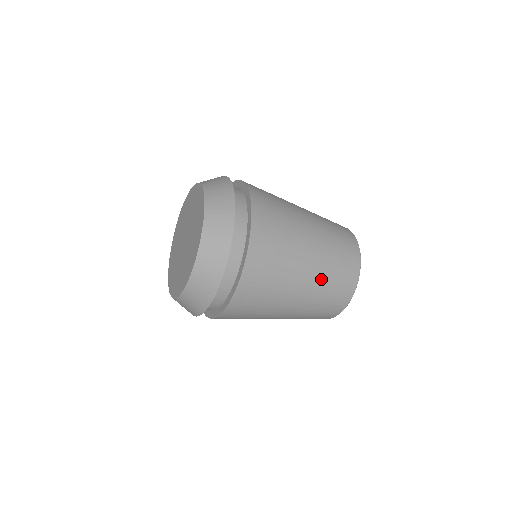
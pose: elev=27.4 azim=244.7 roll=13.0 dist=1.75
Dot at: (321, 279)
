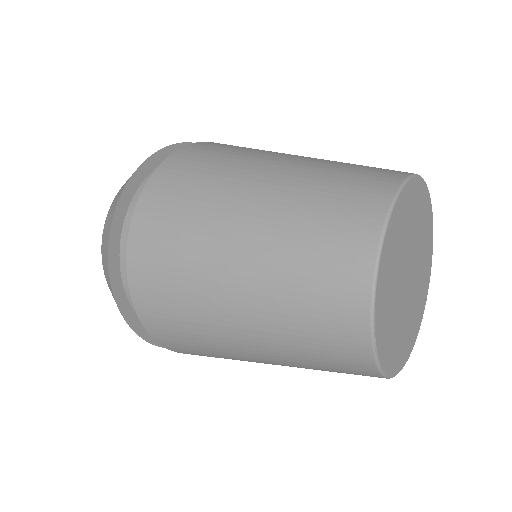
Dot at: (288, 360)
